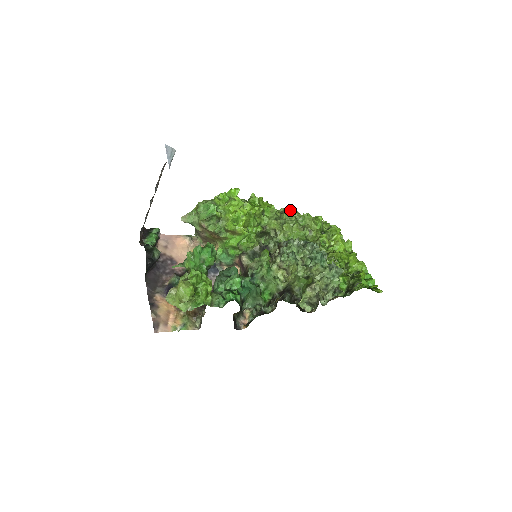
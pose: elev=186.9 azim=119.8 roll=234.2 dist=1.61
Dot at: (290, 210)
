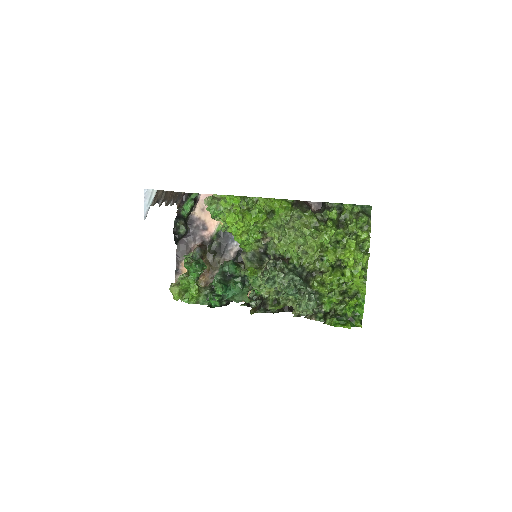
Dot at: (296, 222)
